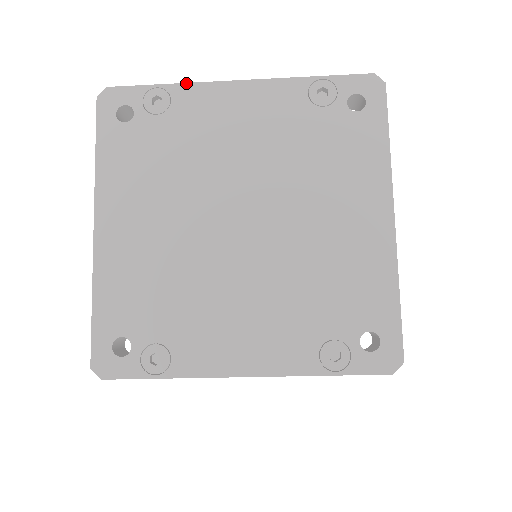
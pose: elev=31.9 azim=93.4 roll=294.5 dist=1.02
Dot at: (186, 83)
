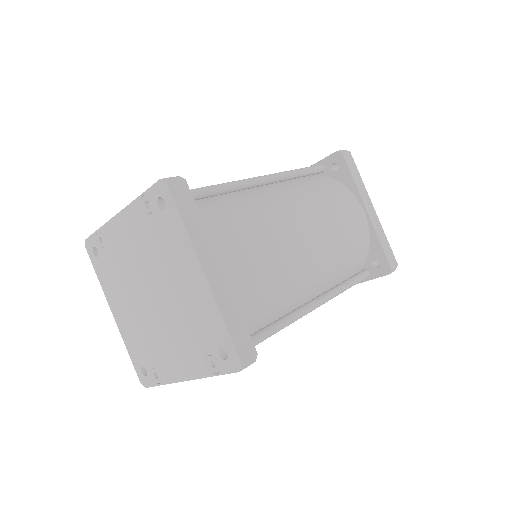
Dot at: (104, 225)
